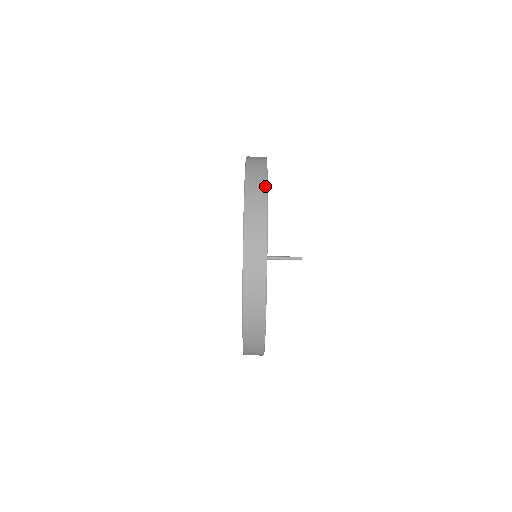
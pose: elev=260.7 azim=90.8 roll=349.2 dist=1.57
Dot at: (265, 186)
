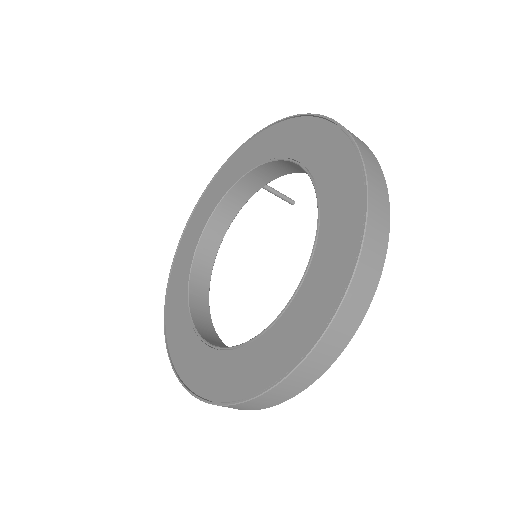
Dot at: (358, 325)
